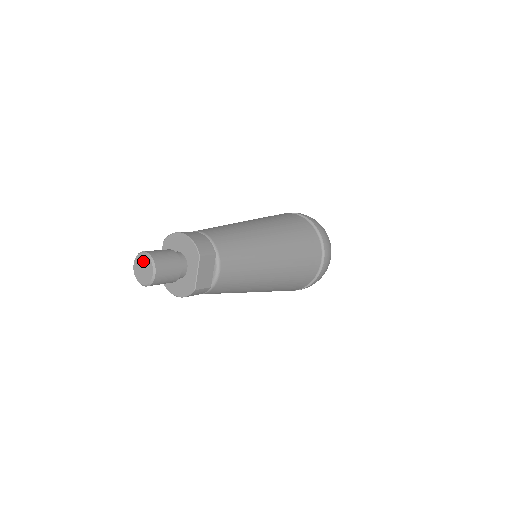
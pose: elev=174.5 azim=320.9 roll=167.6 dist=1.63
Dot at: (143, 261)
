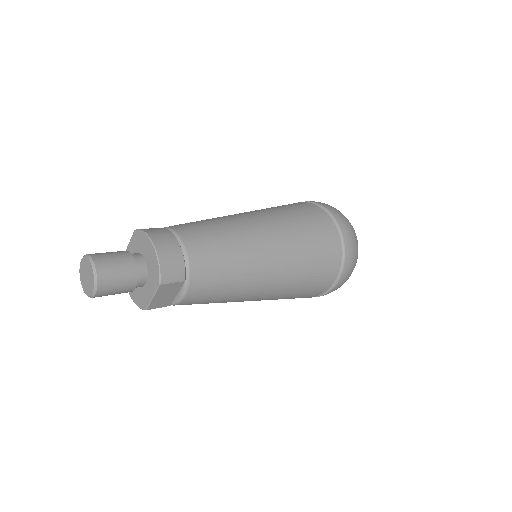
Dot at: (88, 269)
